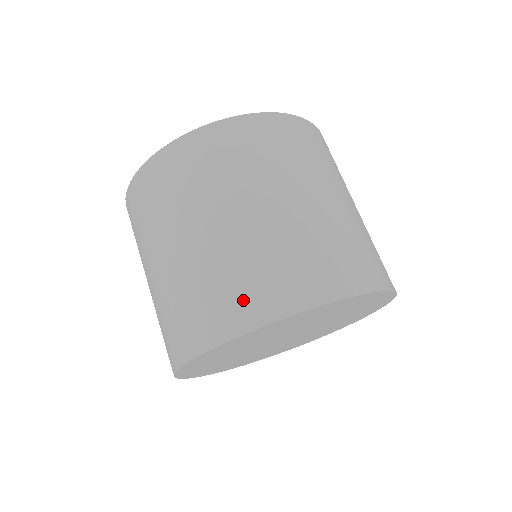
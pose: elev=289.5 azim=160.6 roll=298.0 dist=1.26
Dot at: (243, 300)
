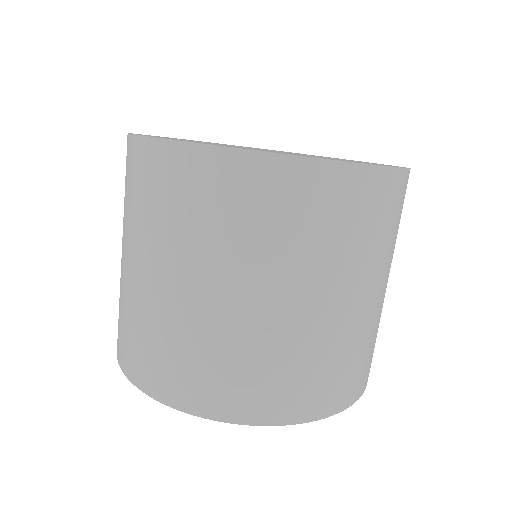
Dot at: (146, 363)
